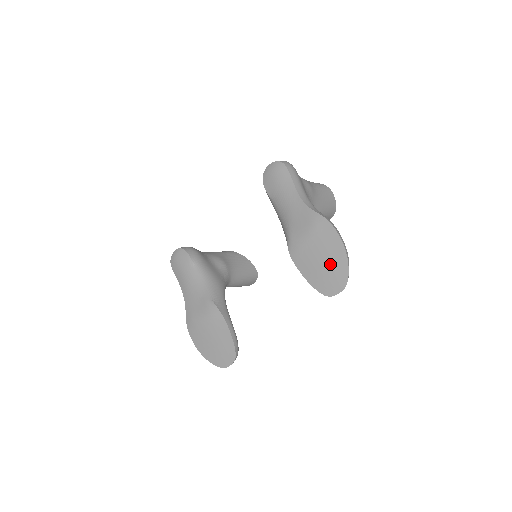
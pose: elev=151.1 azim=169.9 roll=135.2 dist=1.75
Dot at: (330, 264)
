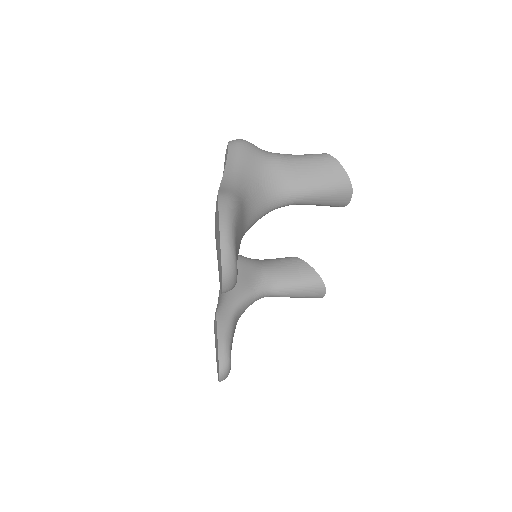
Dot at: (218, 251)
